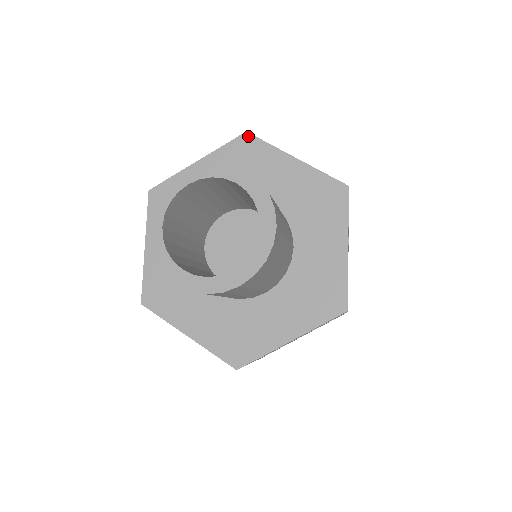
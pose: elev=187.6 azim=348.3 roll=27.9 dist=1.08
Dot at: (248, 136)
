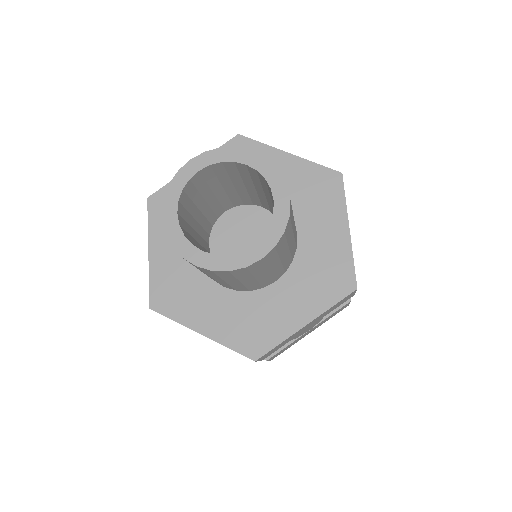
Dot at: (241, 138)
